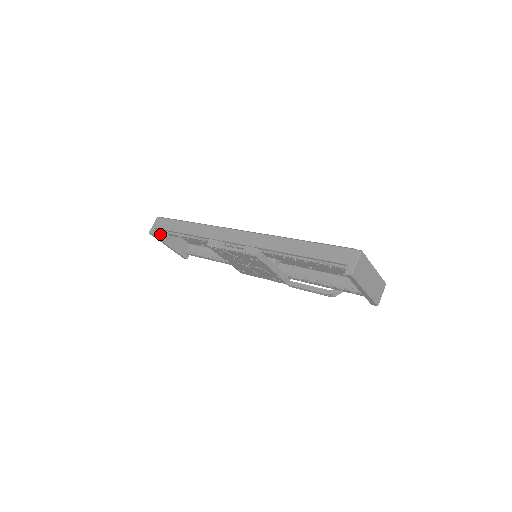
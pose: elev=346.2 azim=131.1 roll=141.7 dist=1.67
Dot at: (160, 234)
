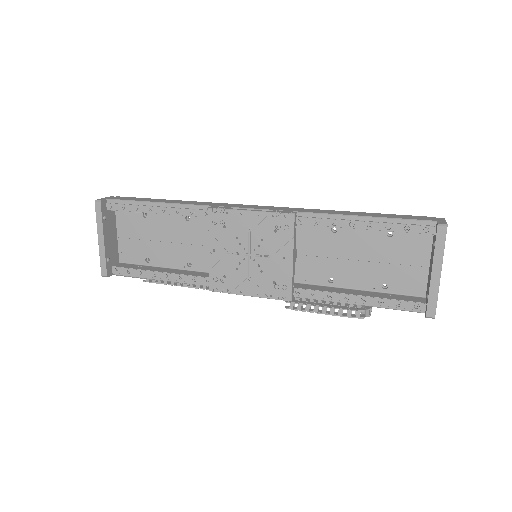
Dot at: (106, 213)
